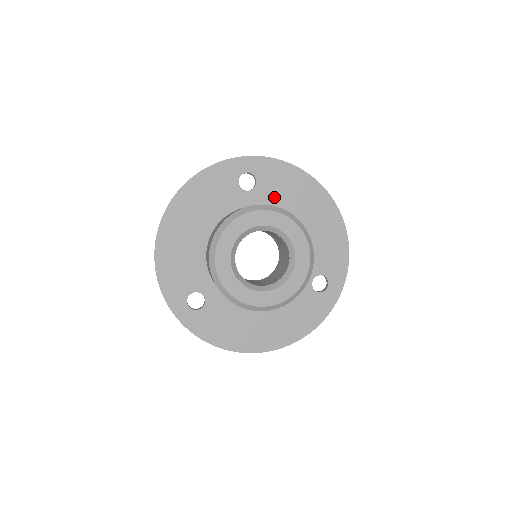
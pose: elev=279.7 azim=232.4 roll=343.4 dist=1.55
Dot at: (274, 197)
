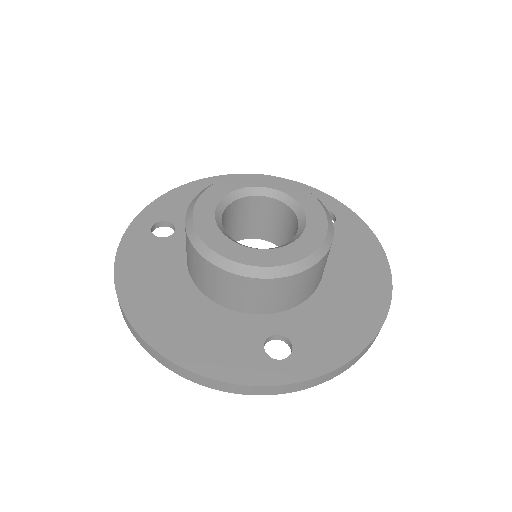
Dot at: (333, 245)
